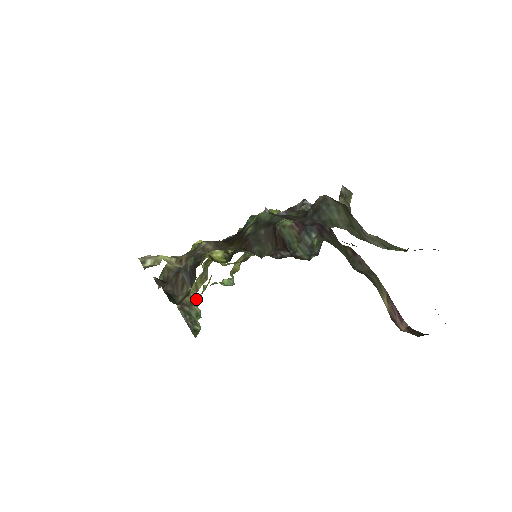
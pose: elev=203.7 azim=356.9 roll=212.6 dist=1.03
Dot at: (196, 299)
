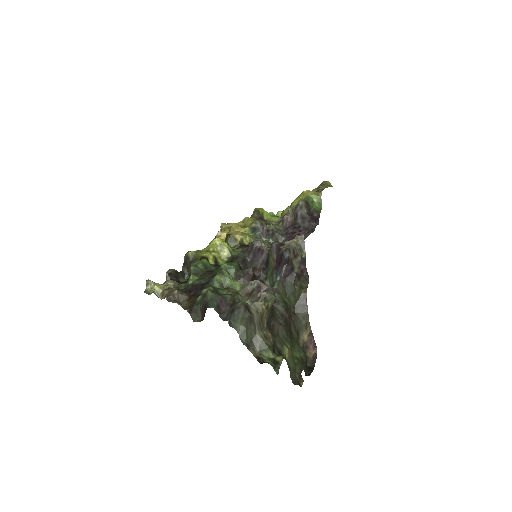
Dot at: occluded
